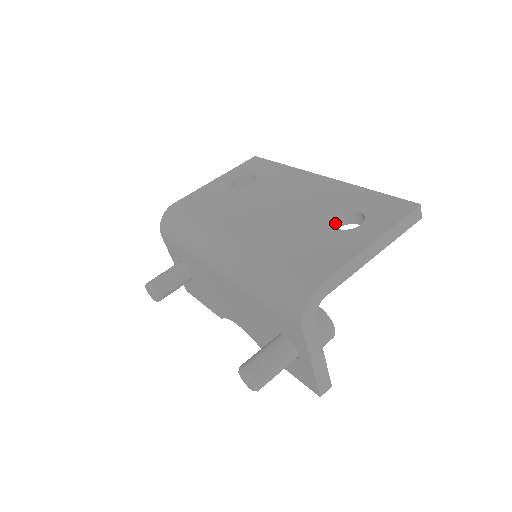
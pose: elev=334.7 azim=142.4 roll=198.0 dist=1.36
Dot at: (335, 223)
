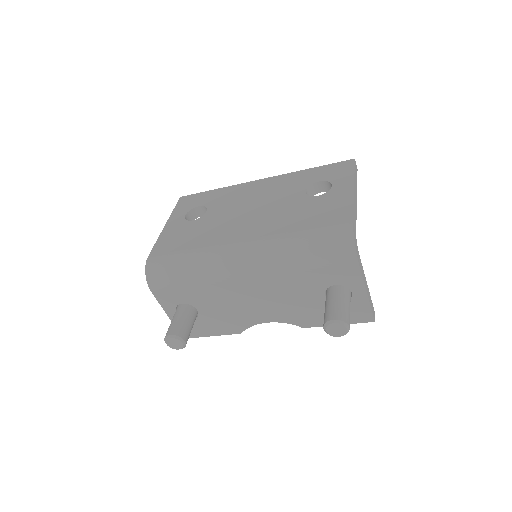
Dot at: occluded
